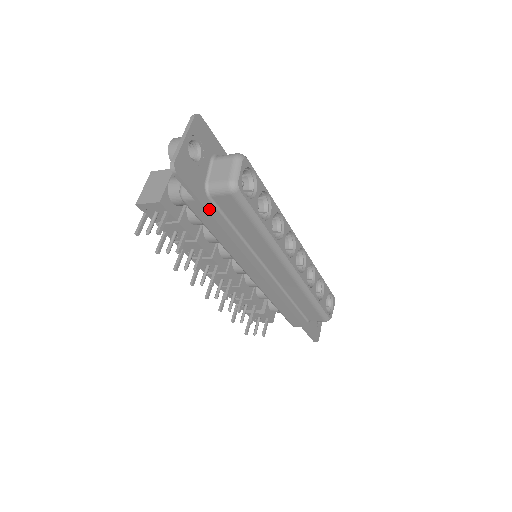
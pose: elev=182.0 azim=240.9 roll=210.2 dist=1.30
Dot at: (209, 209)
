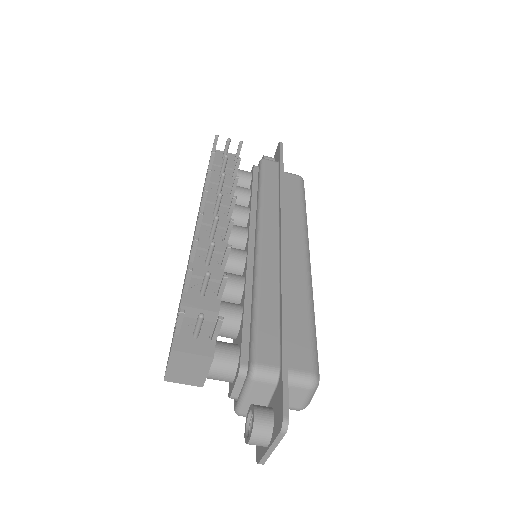
Dot at: (282, 168)
